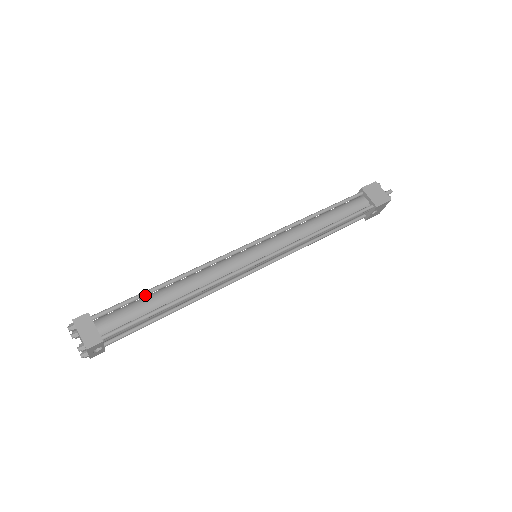
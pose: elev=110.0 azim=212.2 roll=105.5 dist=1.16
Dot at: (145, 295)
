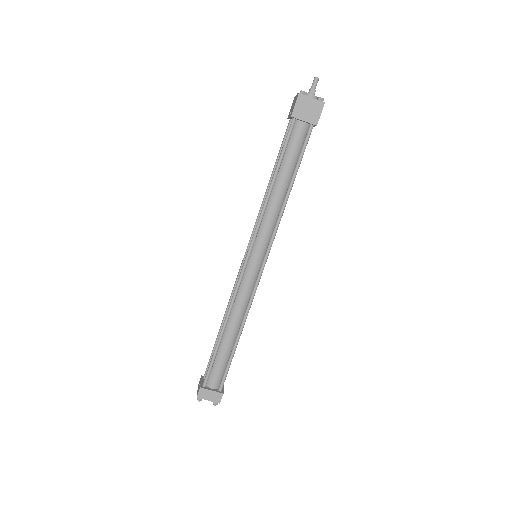
Dot at: (217, 351)
